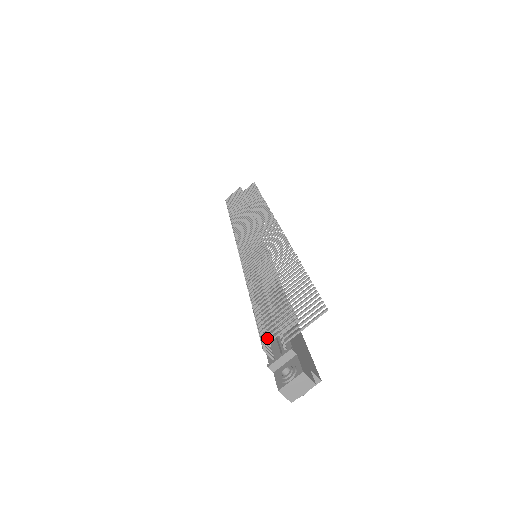
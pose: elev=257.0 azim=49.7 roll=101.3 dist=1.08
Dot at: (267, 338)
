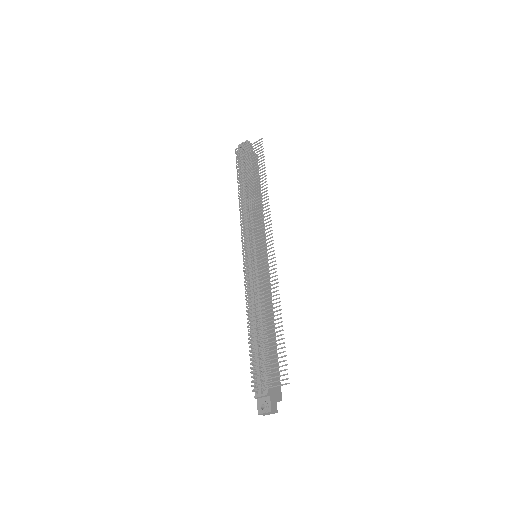
Dot at: (255, 385)
